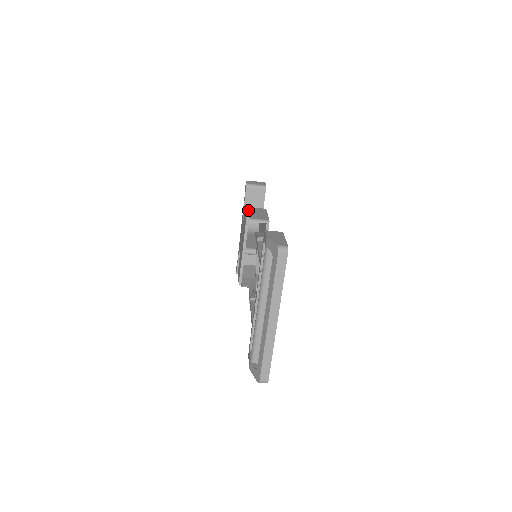
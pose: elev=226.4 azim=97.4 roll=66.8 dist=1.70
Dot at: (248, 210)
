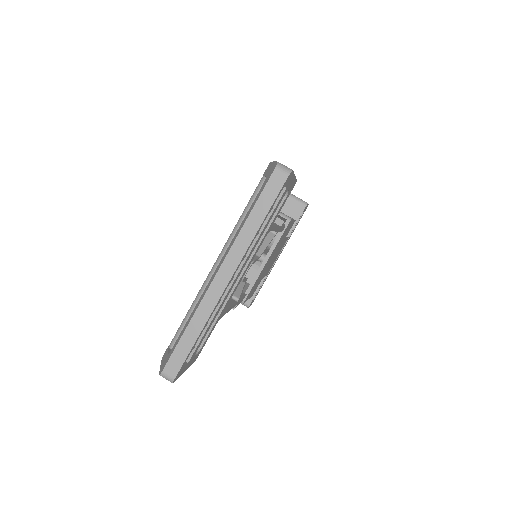
Dot at: occluded
